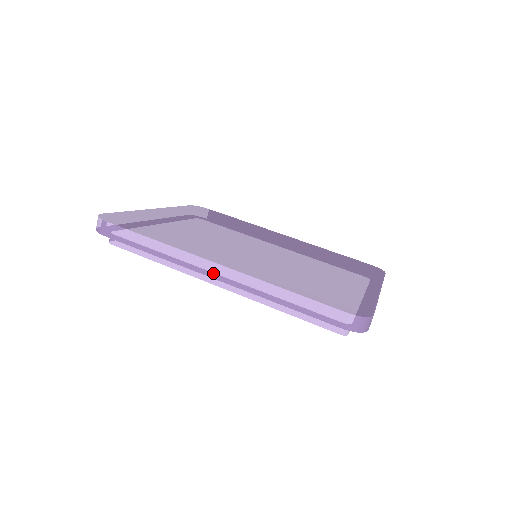
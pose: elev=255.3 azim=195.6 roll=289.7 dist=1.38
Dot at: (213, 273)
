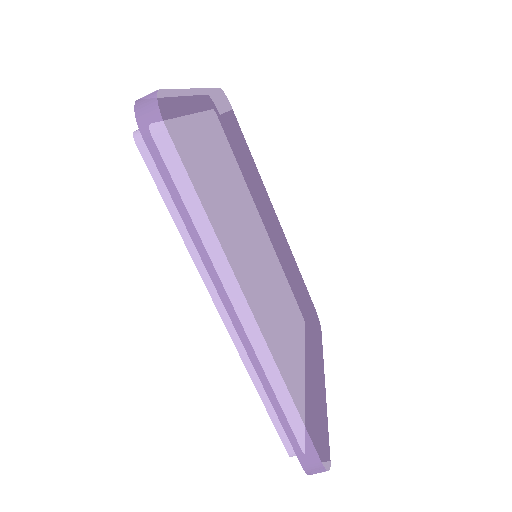
Dot at: (239, 319)
